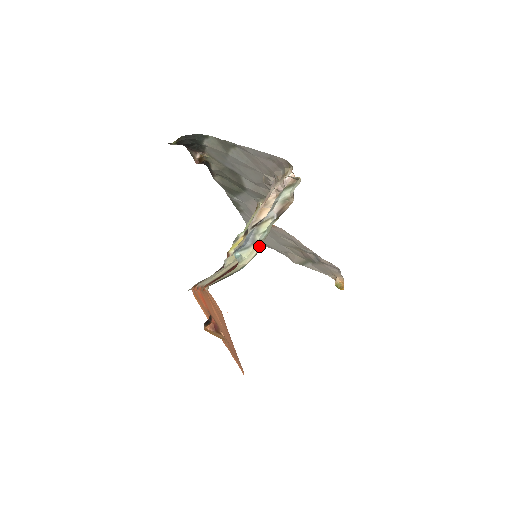
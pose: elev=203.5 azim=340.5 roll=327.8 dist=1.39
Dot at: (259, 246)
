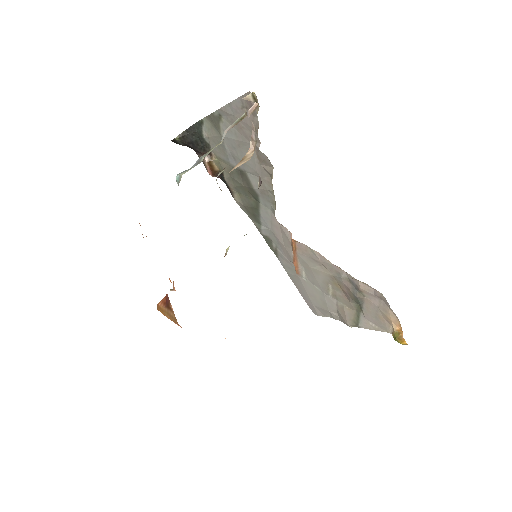
Dot at: occluded
